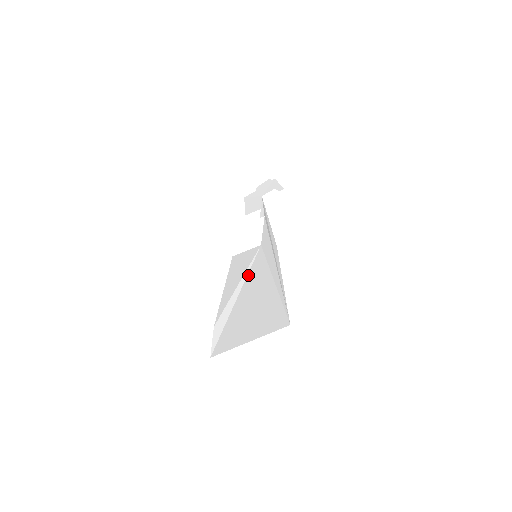
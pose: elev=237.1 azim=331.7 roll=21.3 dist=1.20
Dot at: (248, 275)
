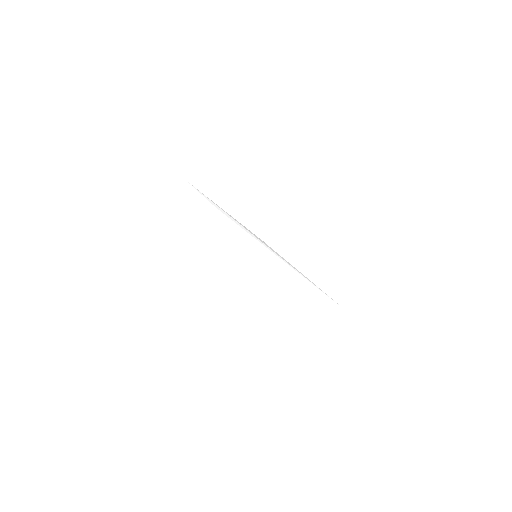
Dot at: (266, 275)
